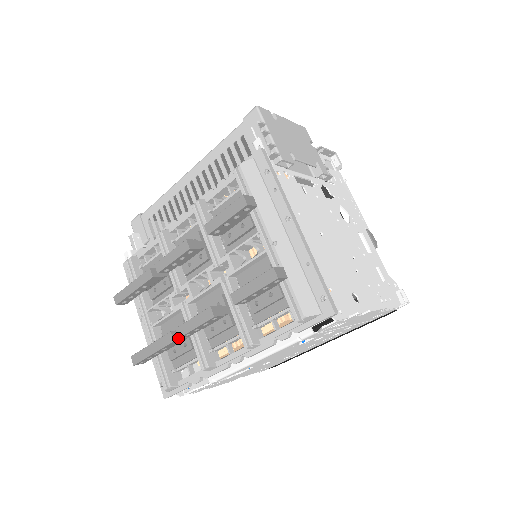
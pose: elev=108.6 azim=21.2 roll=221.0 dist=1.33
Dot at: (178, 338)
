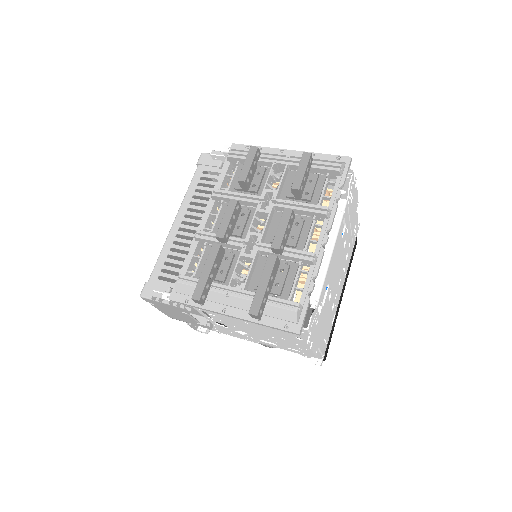
Dot at: (276, 258)
